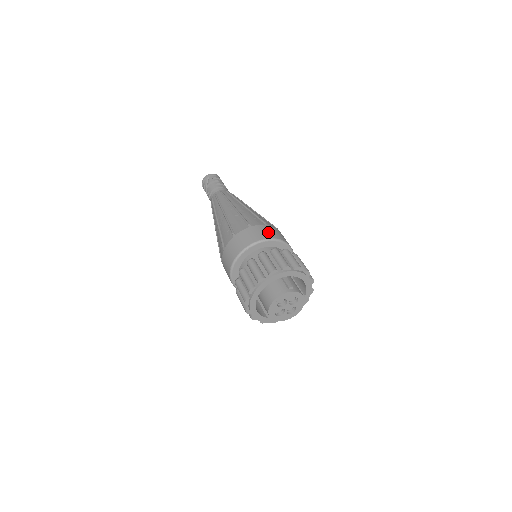
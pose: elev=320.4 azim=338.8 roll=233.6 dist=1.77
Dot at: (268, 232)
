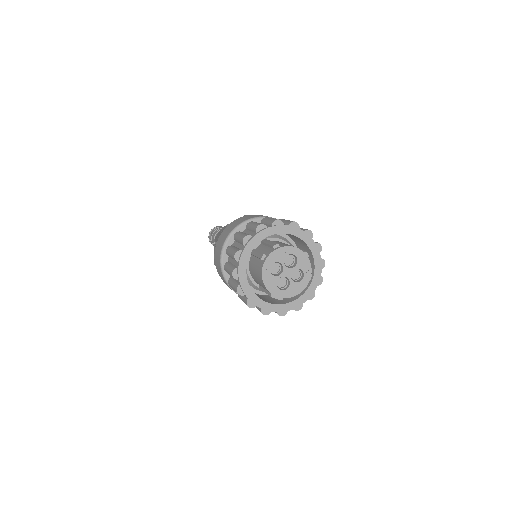
Dot at: (245, 218)
